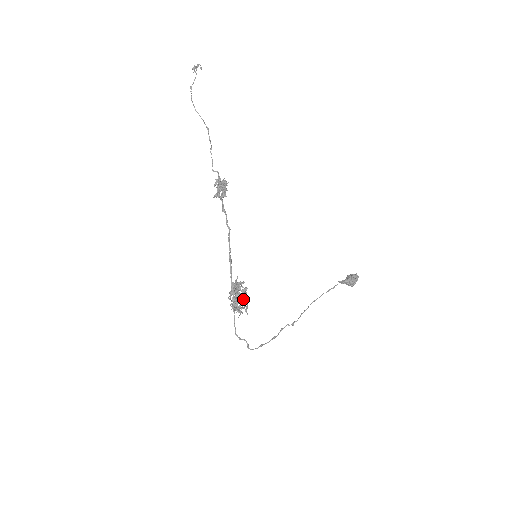
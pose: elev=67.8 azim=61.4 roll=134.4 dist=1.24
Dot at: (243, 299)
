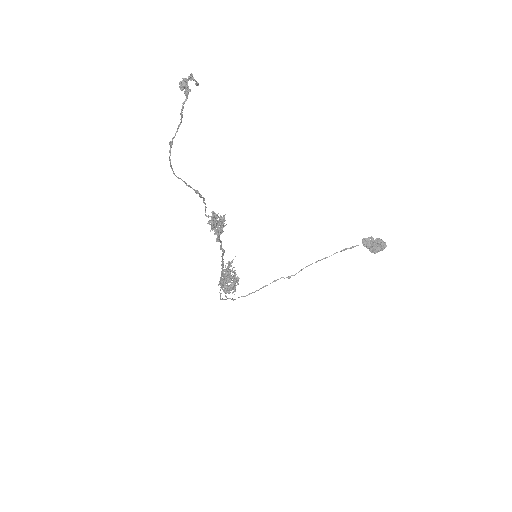
Dot at: occluded
